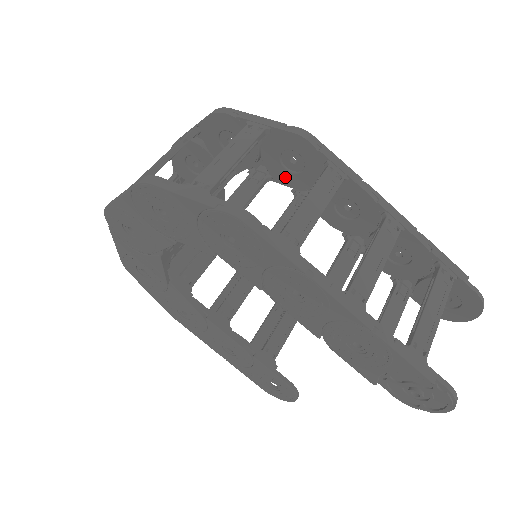
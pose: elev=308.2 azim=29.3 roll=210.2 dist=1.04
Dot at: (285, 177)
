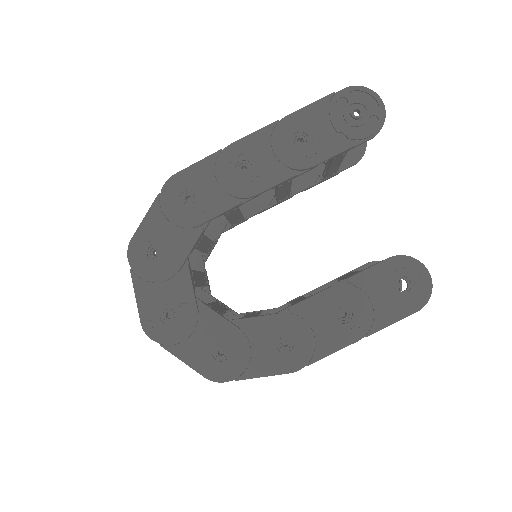
Dot at: (215, 227)
